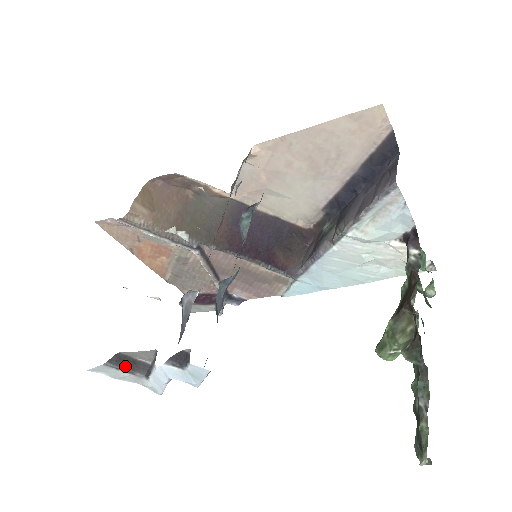
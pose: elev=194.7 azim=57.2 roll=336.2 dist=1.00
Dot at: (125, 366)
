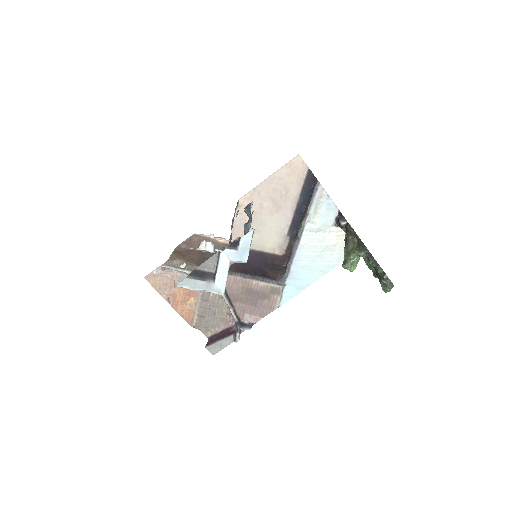
Dot at: (200, 277)
